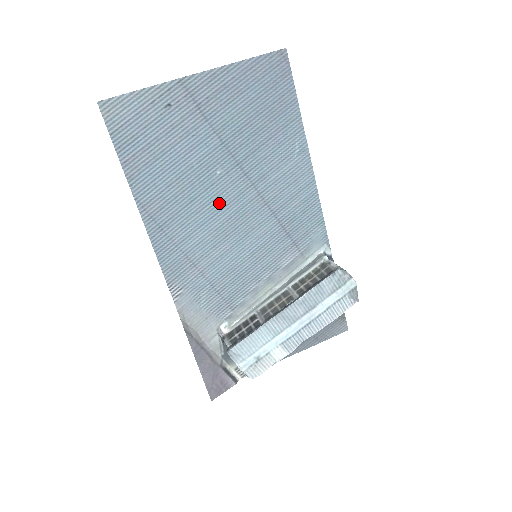
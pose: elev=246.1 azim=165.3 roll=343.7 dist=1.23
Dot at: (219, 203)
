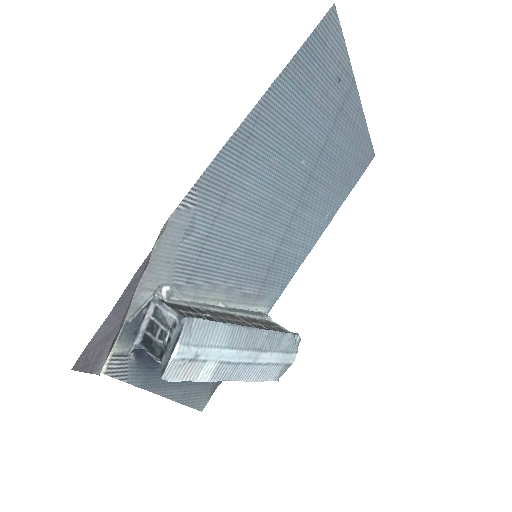
Dot at: (281, 181)
